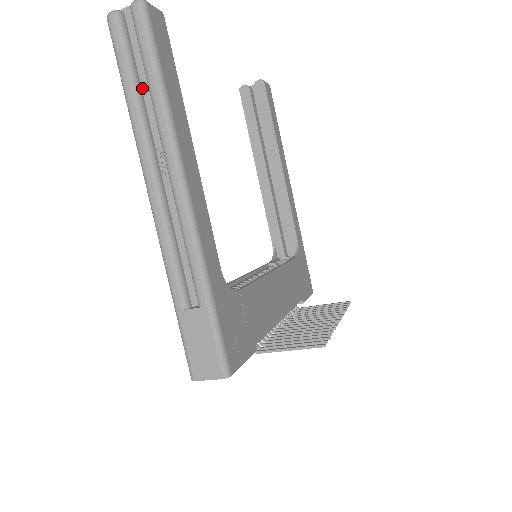
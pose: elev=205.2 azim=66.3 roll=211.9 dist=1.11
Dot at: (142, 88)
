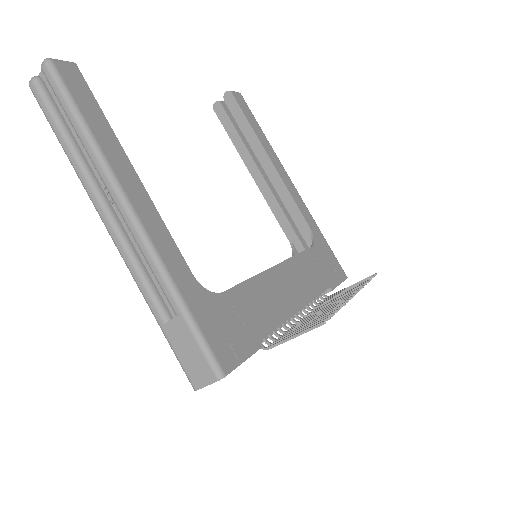
Dot at: (73, 134)
